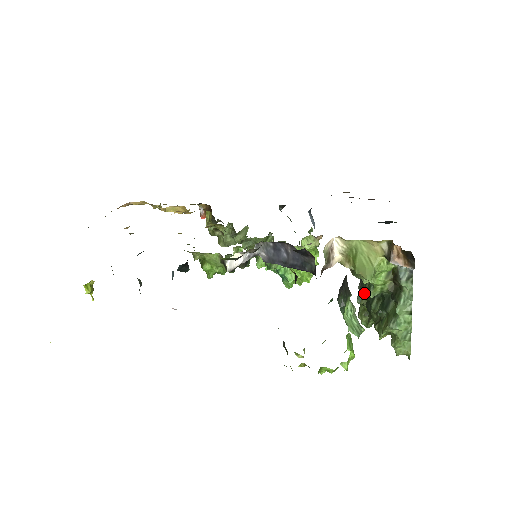
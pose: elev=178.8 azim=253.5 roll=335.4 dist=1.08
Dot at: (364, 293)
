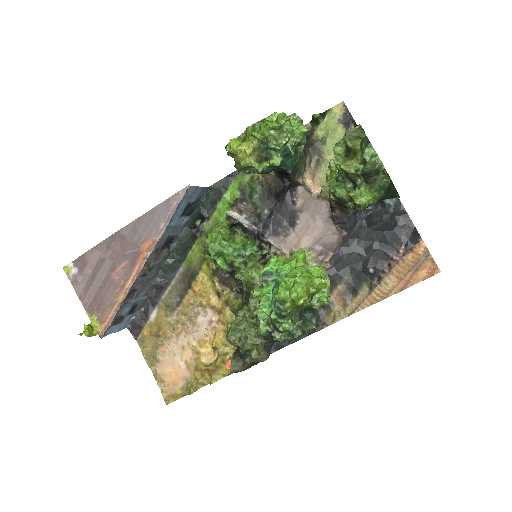
Dot at: occluded
